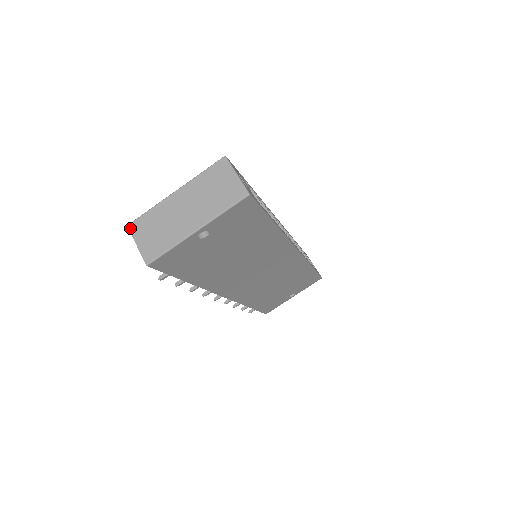
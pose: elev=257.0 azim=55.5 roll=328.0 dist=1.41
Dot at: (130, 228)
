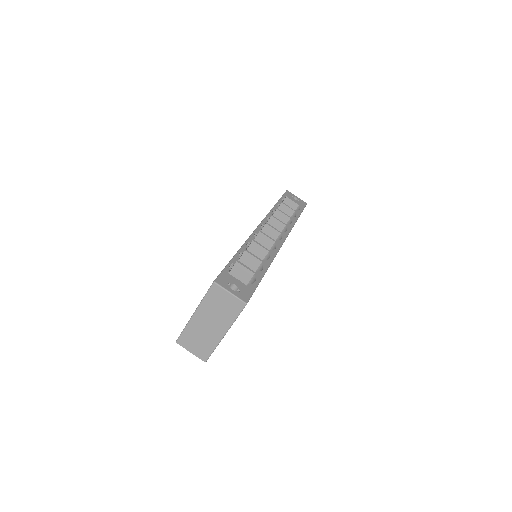
Dot at: (179, 344)
